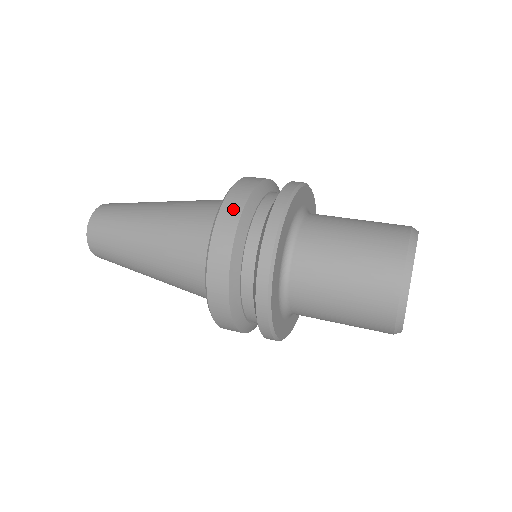
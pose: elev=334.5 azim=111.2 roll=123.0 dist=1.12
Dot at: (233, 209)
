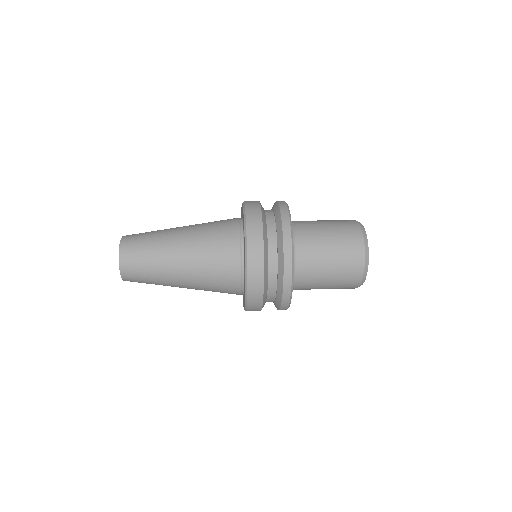
Dot at: occluded
